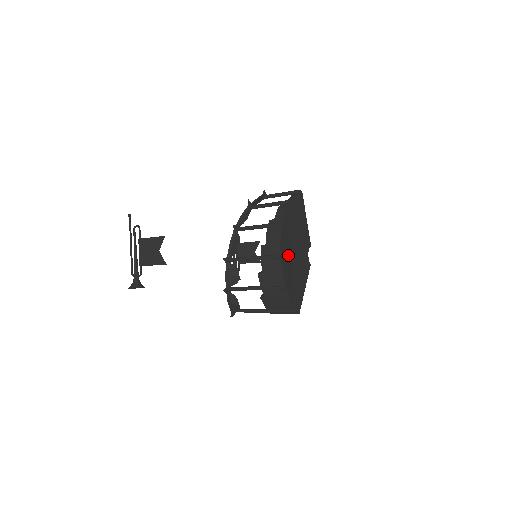
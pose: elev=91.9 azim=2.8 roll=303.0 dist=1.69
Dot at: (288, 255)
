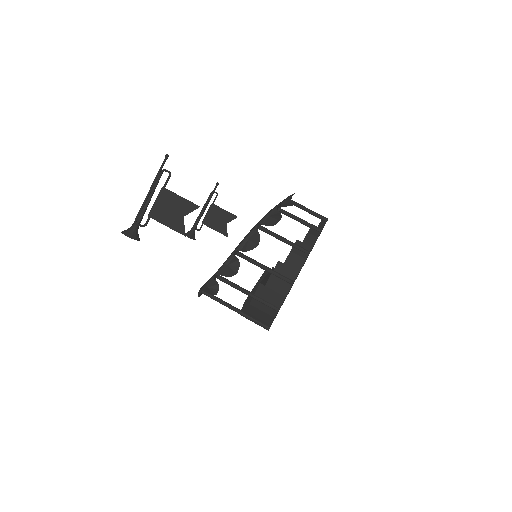
Dot at: occluded
